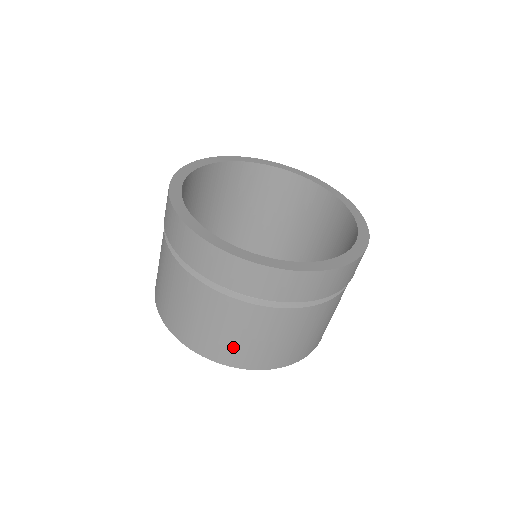
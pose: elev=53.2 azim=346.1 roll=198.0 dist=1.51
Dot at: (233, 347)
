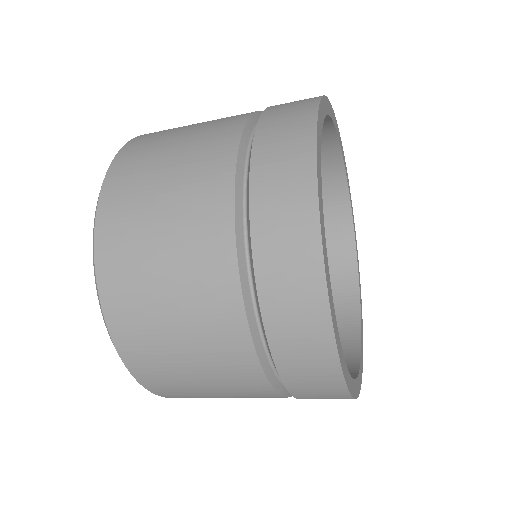
Dot at: (205, 397)
